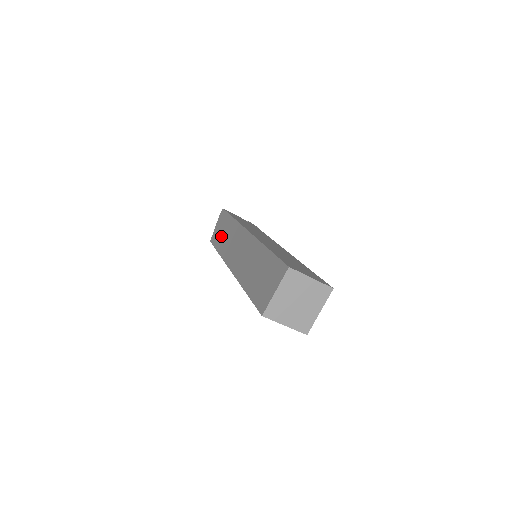
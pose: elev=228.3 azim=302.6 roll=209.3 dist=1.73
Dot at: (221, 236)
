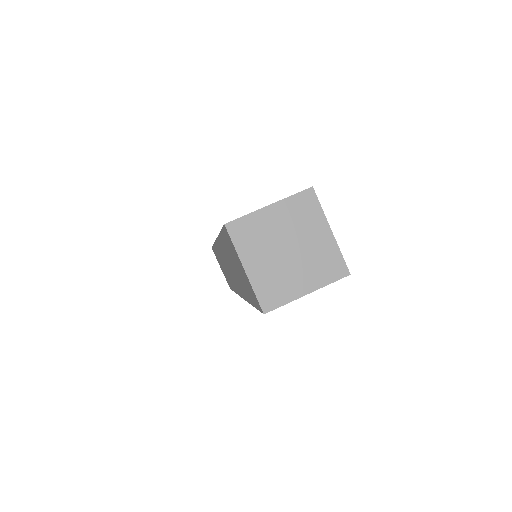
Dot at: occluded
